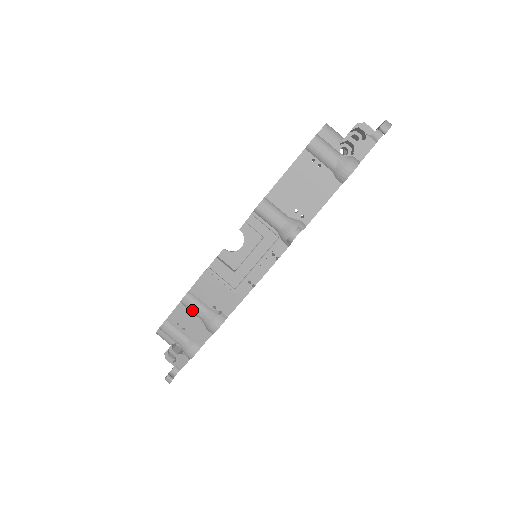
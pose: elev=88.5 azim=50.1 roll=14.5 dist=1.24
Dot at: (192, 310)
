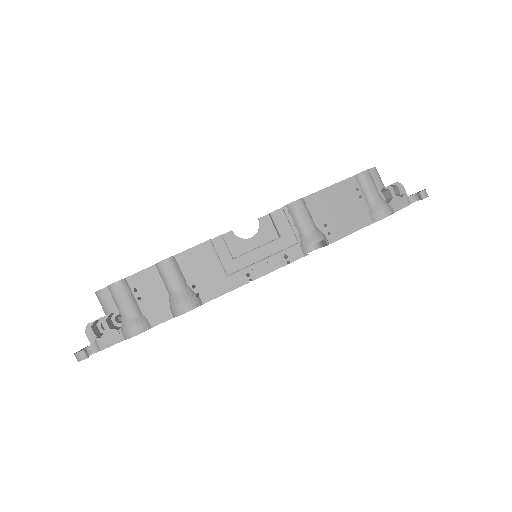
Dot at: (167, 278)
